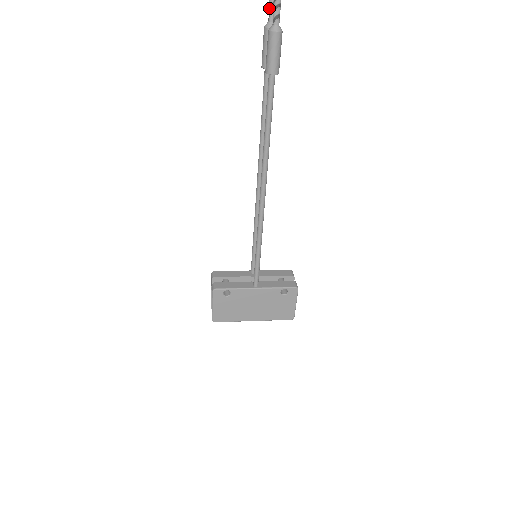
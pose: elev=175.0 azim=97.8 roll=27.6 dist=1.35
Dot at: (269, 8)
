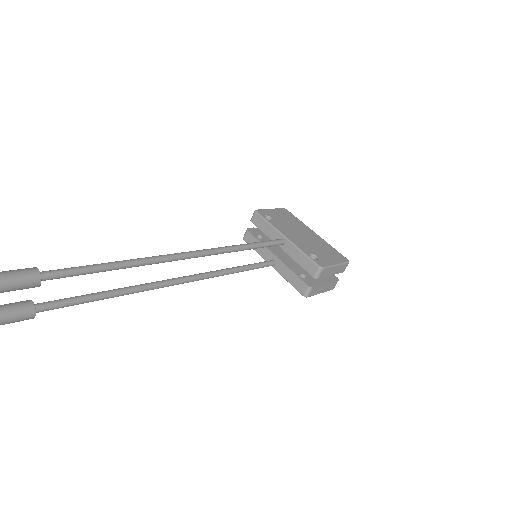
Dot at: out of frame
